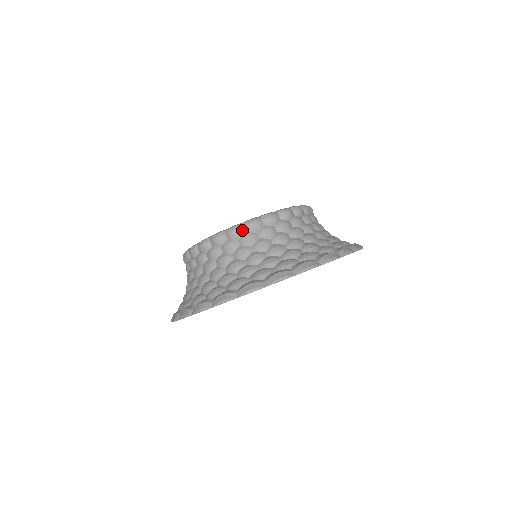
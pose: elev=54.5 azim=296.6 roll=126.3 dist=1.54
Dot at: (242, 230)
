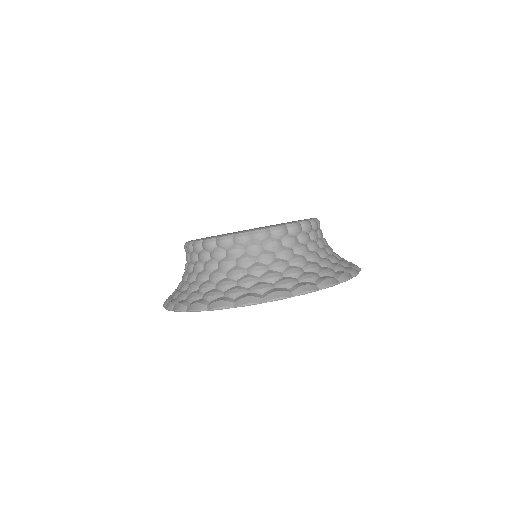
Dot at: (200, 247)
